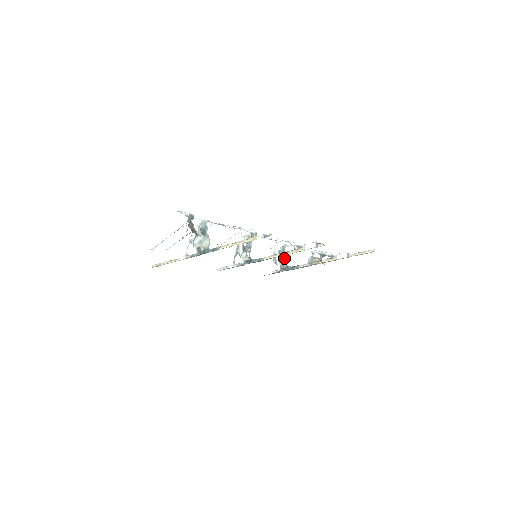
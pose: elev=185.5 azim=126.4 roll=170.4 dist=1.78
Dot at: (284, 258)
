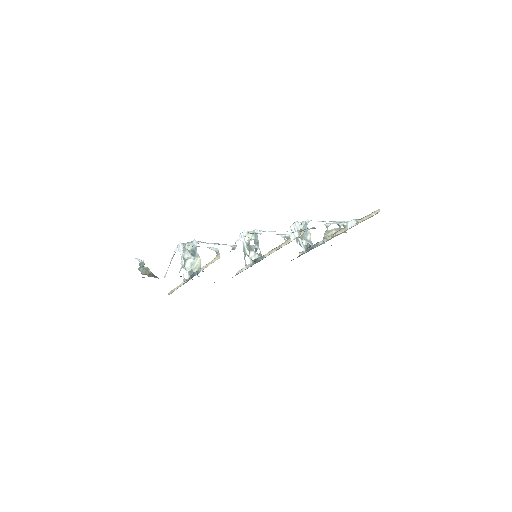
Dot at: (308, 236)
